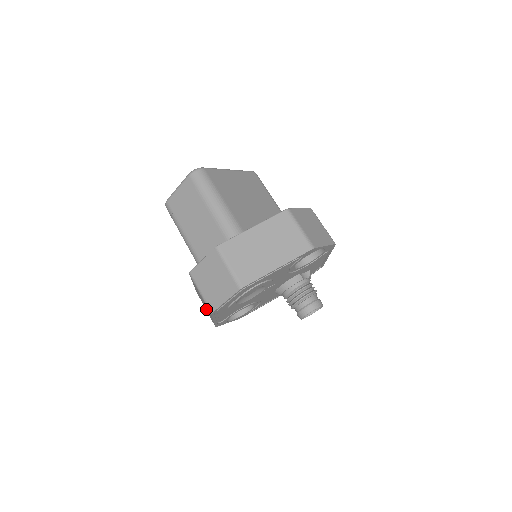
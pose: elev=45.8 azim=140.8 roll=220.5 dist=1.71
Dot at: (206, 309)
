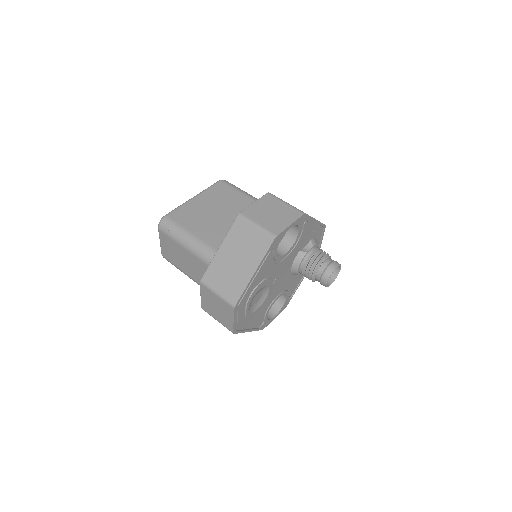
Dot at: occluded
